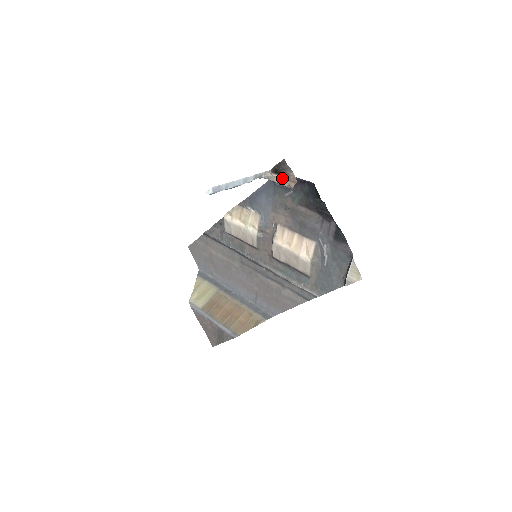
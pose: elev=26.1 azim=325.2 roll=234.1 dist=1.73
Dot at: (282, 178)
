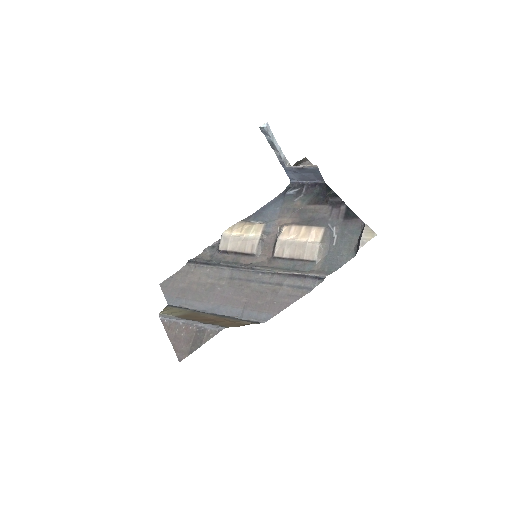
Dot at: occluded
